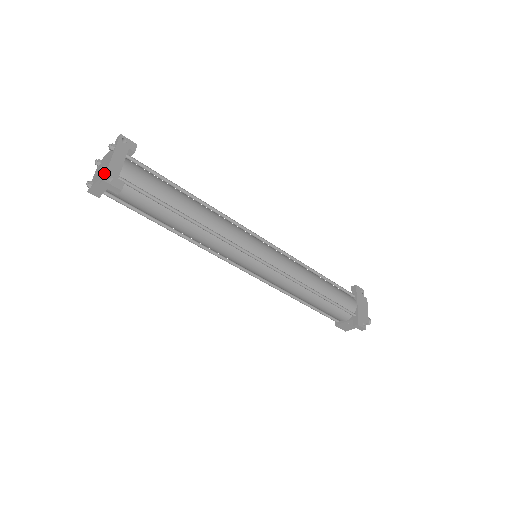
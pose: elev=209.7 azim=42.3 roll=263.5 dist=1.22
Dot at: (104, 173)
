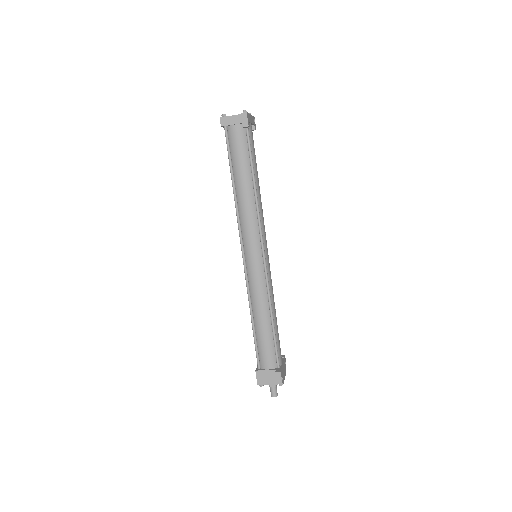
Dot at: occluded
